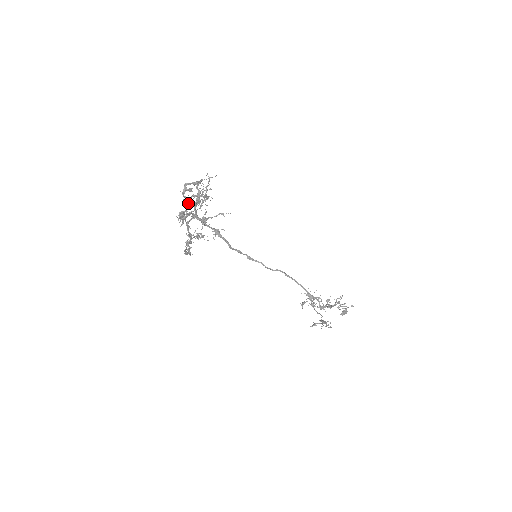
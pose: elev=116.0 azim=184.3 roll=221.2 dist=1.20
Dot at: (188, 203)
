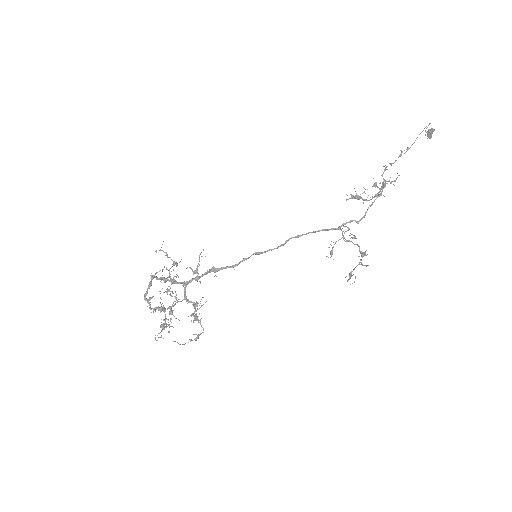
Dot at: (160, 309)
